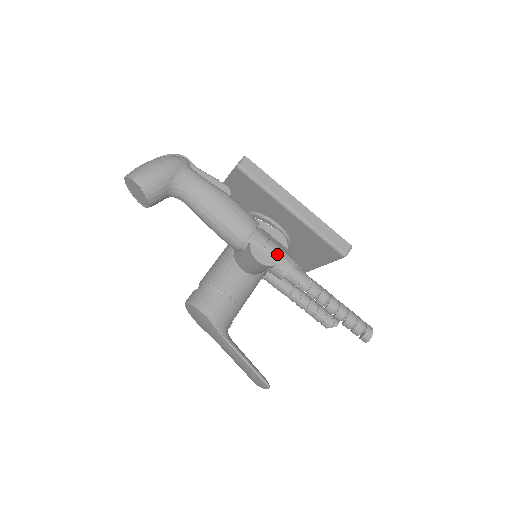
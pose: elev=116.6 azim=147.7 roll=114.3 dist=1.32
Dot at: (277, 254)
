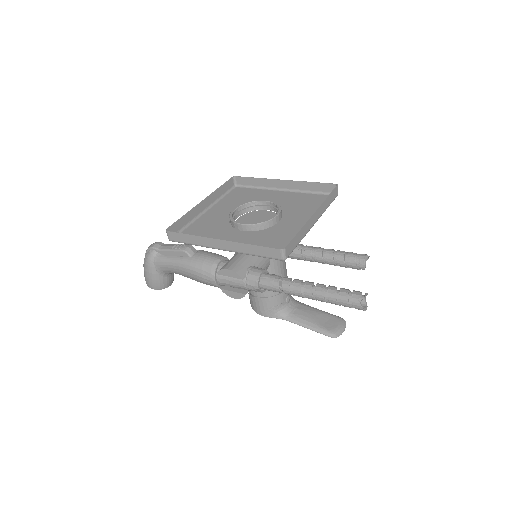
Dot at: (241, 285)
